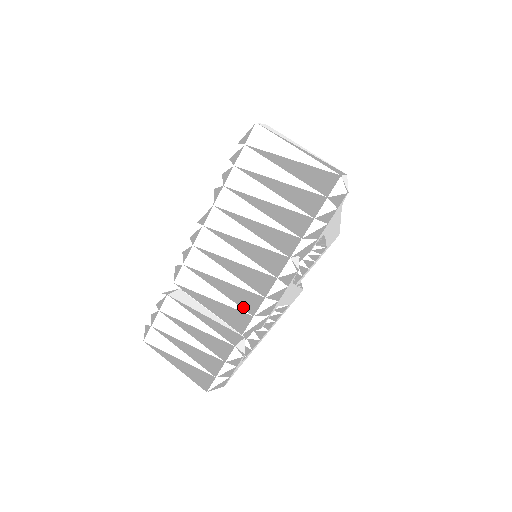
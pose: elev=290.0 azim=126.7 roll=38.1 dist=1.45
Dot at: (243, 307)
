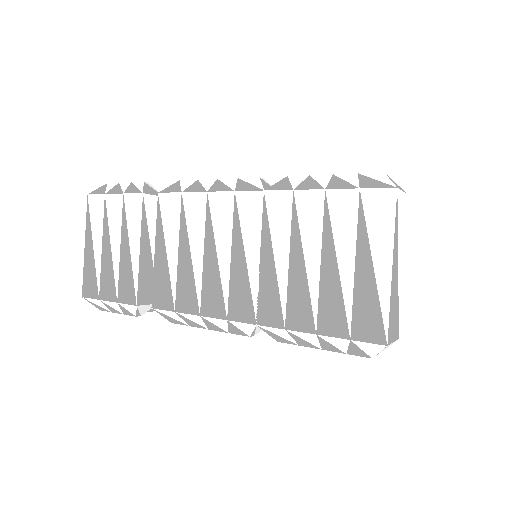
Dot at: (177, 294)
